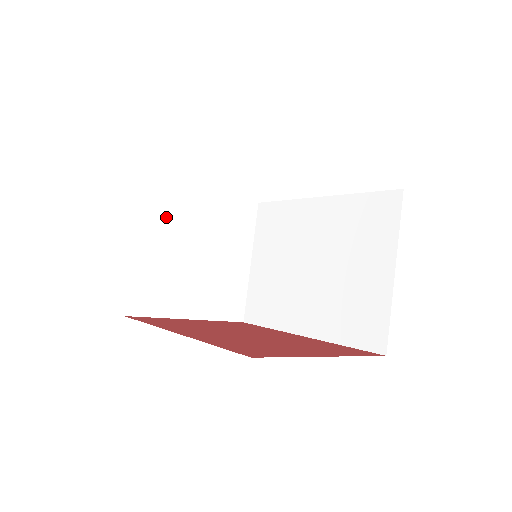
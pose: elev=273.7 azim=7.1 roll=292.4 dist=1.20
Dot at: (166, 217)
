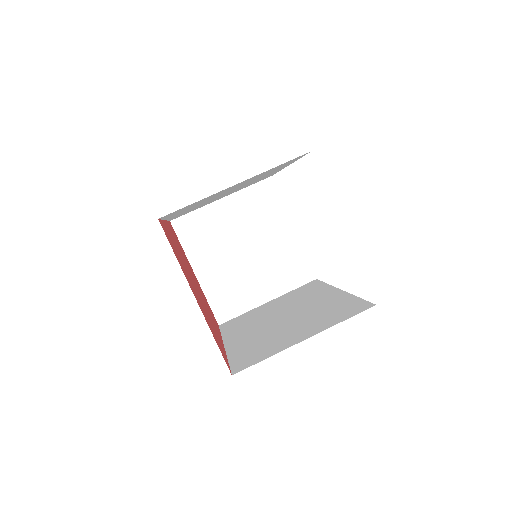
Dot at: (253, 210)
